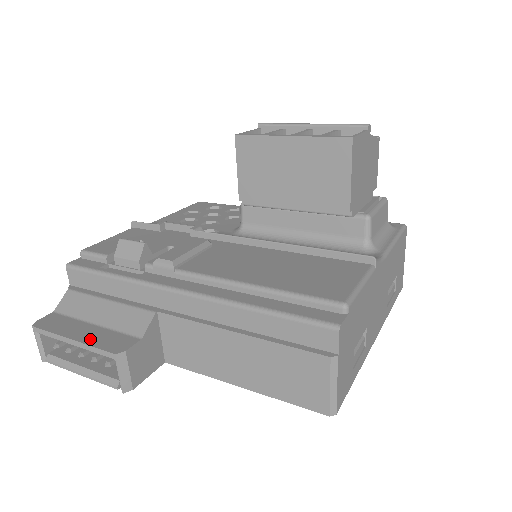
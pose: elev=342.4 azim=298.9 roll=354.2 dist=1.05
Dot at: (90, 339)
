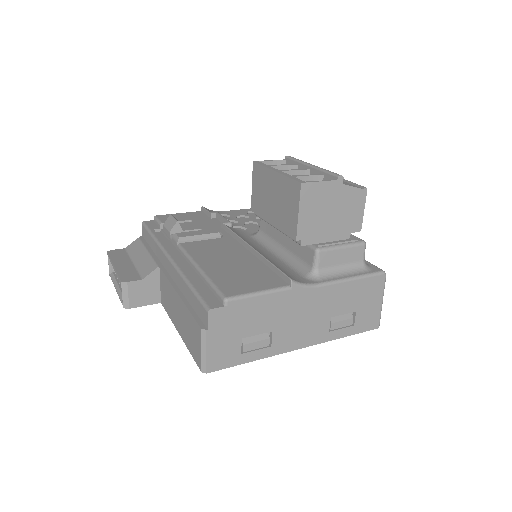
Dot at: (121, 269)
